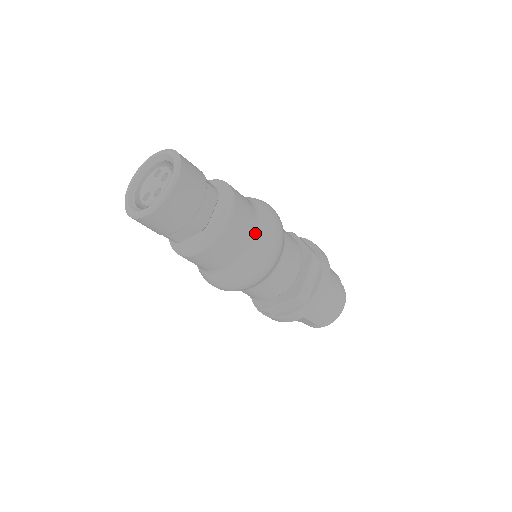
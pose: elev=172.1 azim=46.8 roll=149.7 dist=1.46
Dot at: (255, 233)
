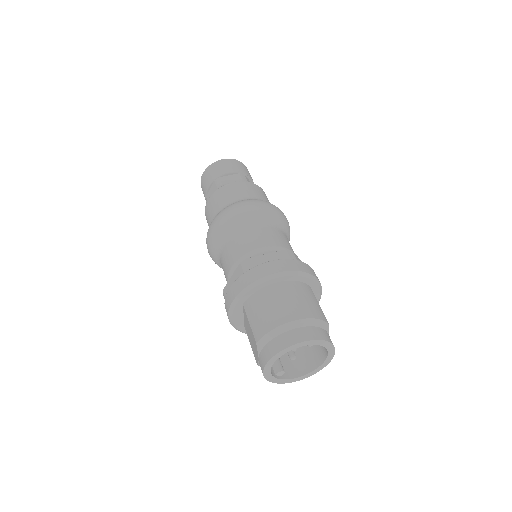
Dot at: (245, 199)
